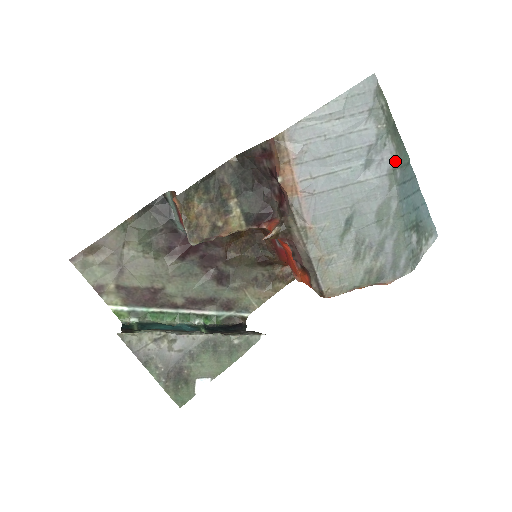
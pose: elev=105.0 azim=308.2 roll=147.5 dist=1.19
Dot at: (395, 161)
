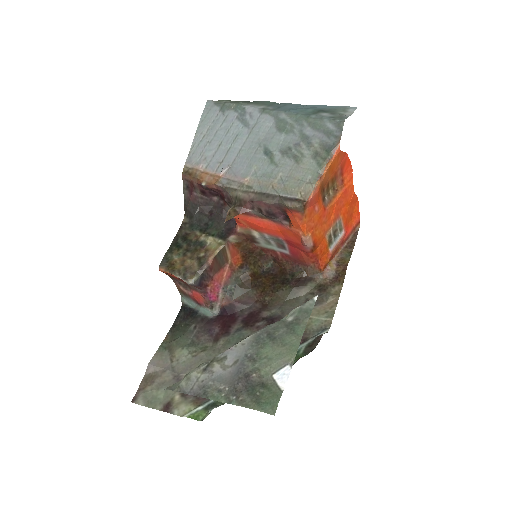
Dot at: (260, 107)
